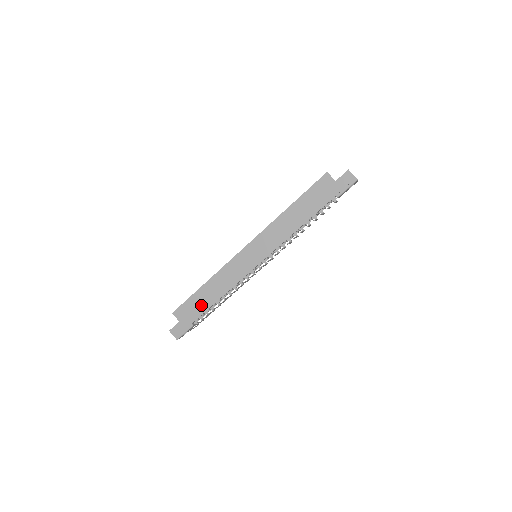
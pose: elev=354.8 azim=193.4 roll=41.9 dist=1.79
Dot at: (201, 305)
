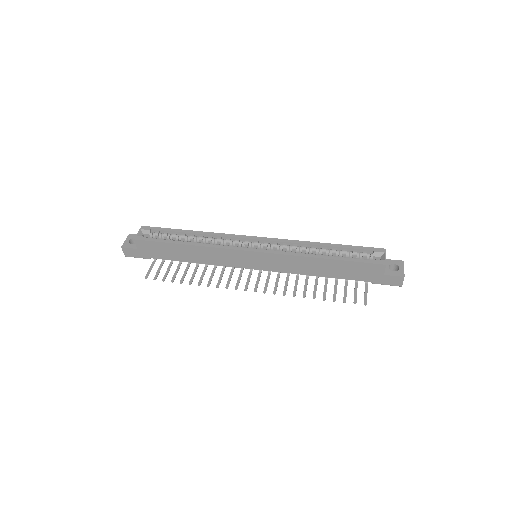
Dot at: (170, 254)
